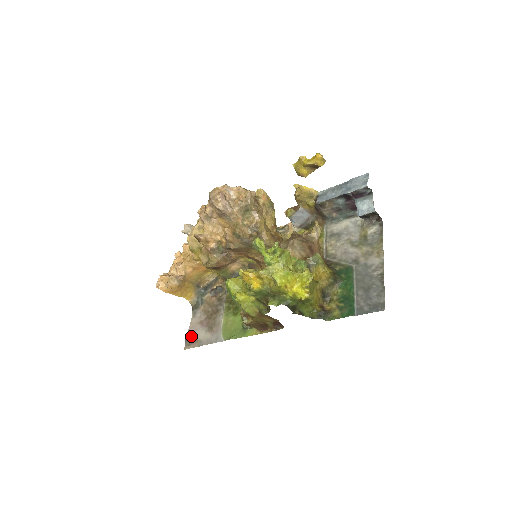
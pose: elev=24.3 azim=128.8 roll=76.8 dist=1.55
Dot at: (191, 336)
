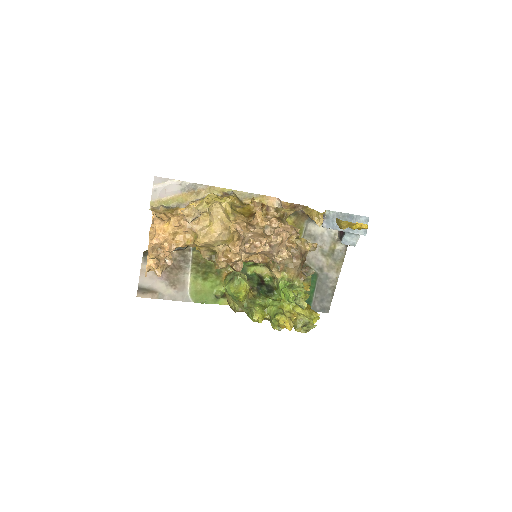
Dot at: (147, 287)
